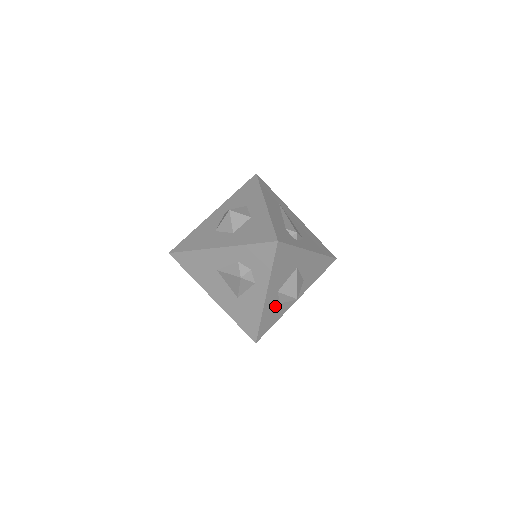
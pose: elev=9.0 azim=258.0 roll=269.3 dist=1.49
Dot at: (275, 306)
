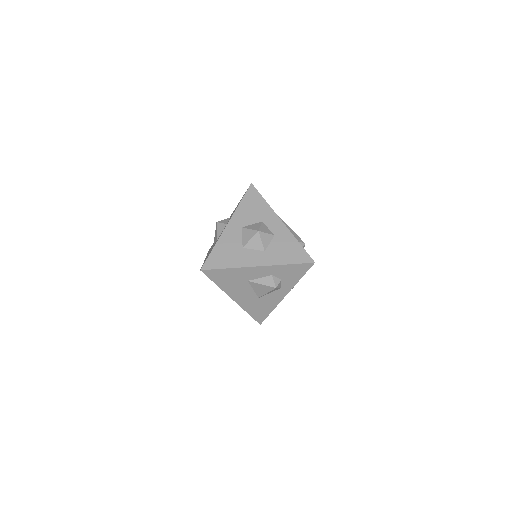
Dot at: occluded
